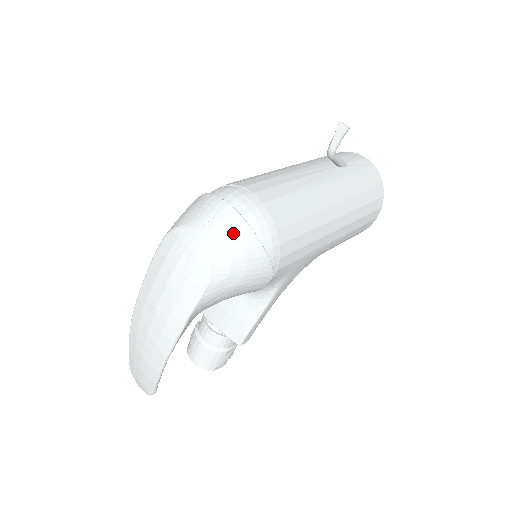
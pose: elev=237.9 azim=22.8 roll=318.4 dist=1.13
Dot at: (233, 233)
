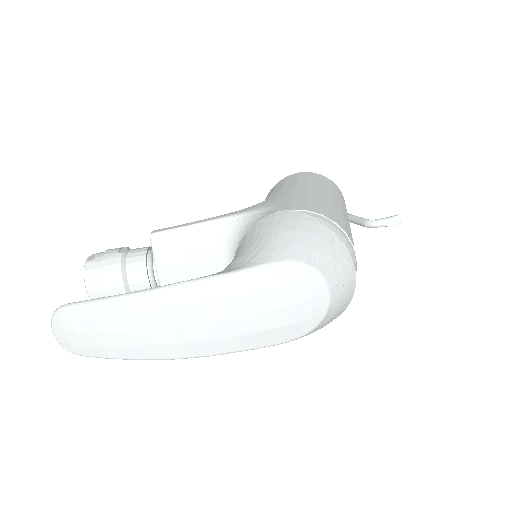
Dot at: (342, 306)
